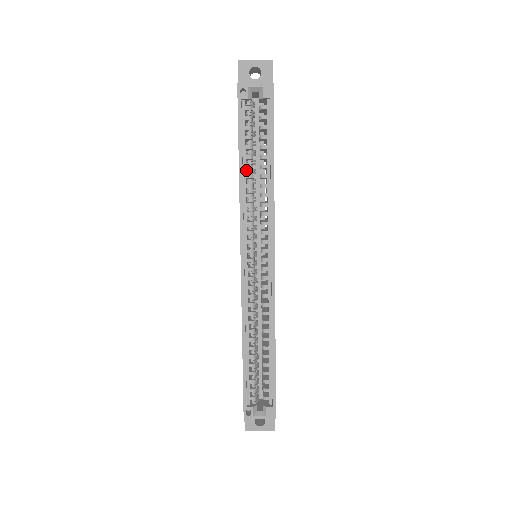
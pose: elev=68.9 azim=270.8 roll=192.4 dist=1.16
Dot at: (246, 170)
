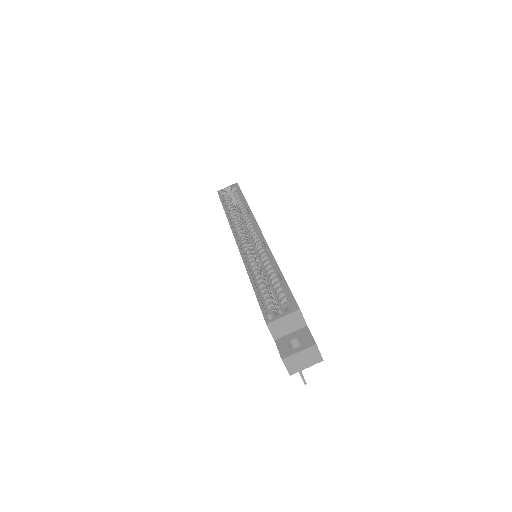
Dot at: occluded
